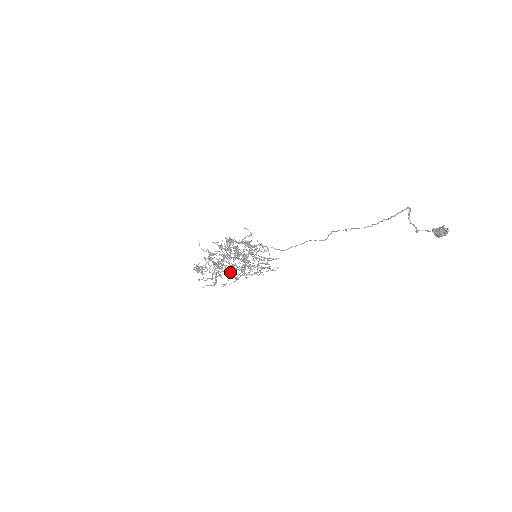
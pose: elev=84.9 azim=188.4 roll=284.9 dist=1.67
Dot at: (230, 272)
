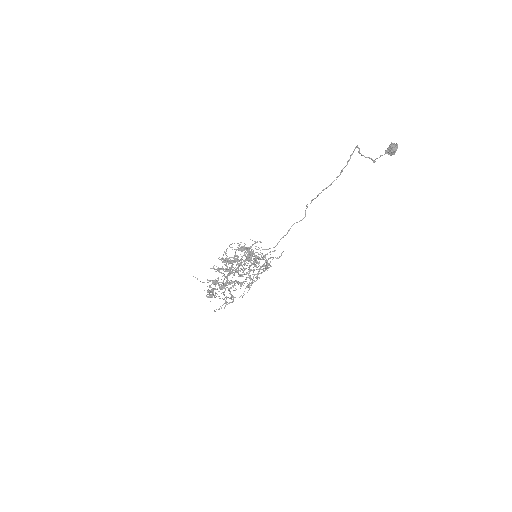
Dot at: occluded
